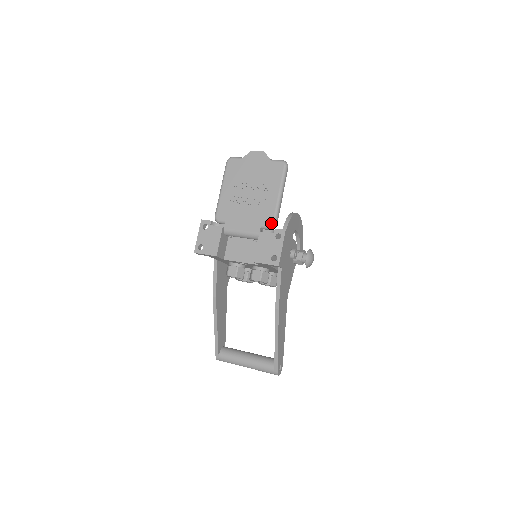
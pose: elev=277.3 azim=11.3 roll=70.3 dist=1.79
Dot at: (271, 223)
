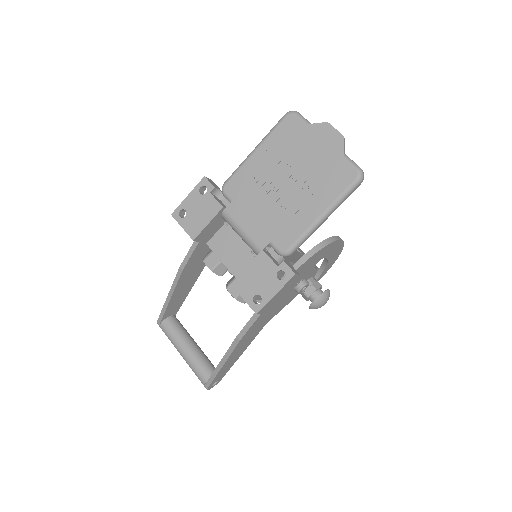
Dot at: (285, 249)
